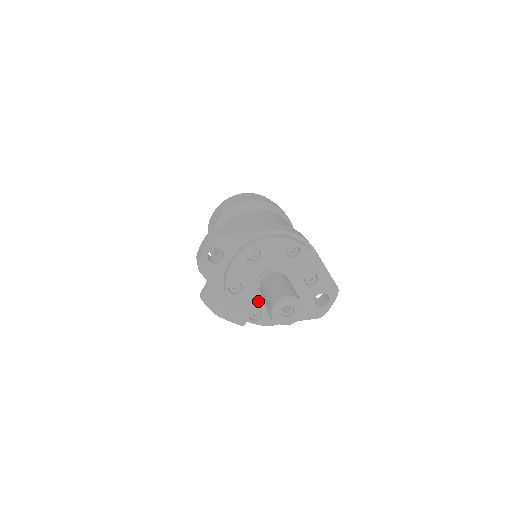
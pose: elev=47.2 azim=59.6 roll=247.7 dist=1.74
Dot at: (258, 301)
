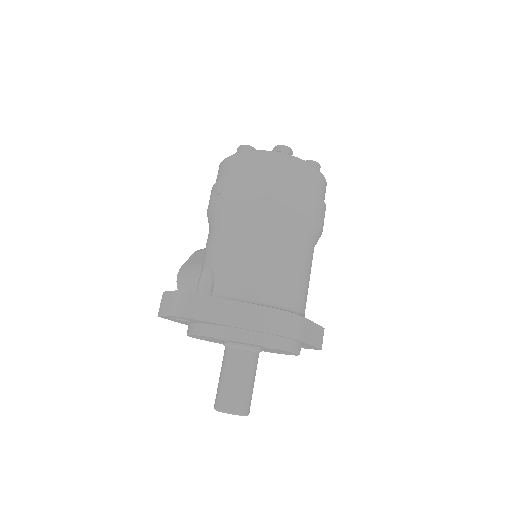
Dot at: occluded
